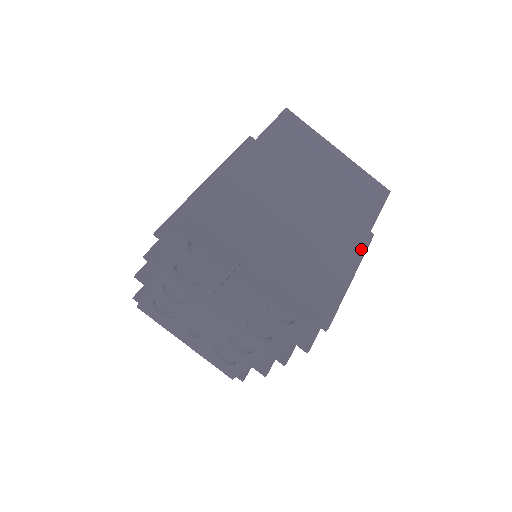
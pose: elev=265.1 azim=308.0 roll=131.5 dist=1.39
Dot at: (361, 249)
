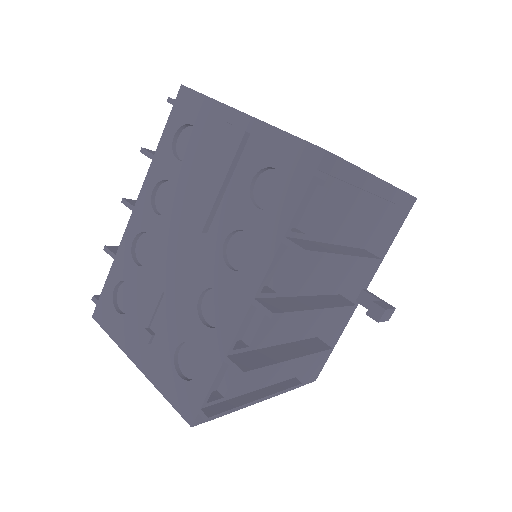
Dot at: (378, 178)
